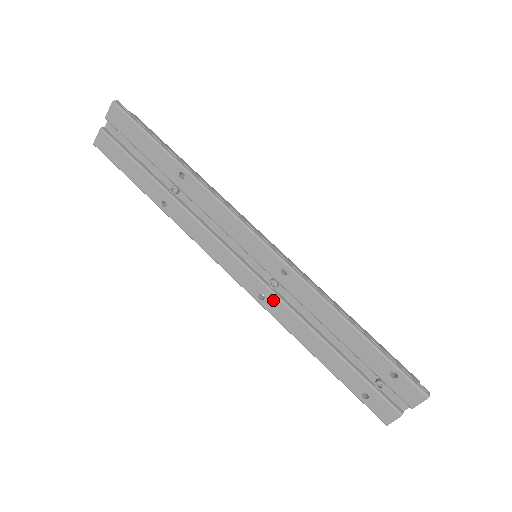
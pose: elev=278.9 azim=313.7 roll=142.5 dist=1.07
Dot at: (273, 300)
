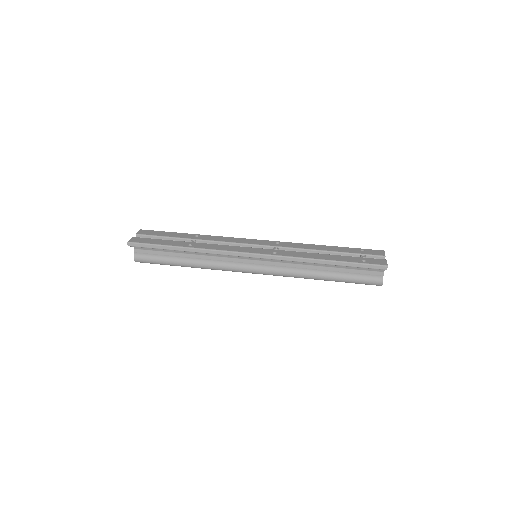
Dot at: (282, 252)
